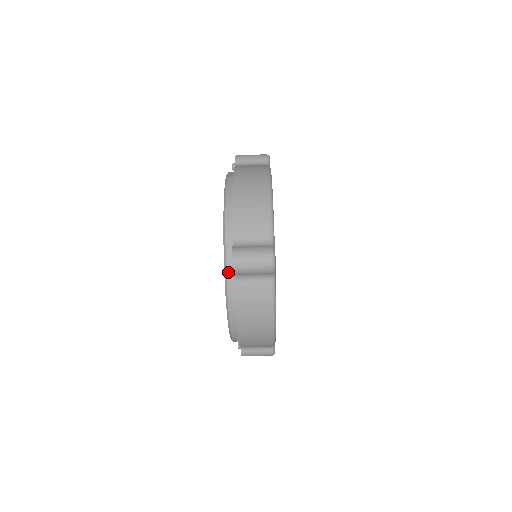
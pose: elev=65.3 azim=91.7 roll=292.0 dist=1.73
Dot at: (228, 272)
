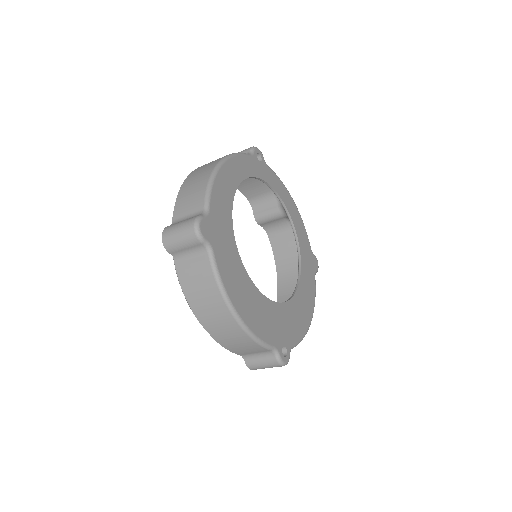
Dot at: occluded
